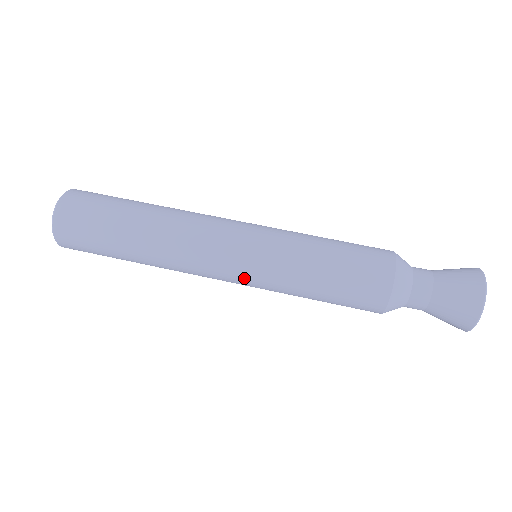
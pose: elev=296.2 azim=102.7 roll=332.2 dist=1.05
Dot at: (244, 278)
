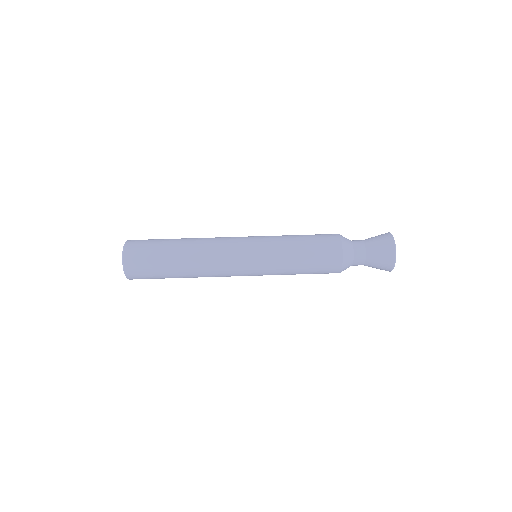
Dot at: occluded
